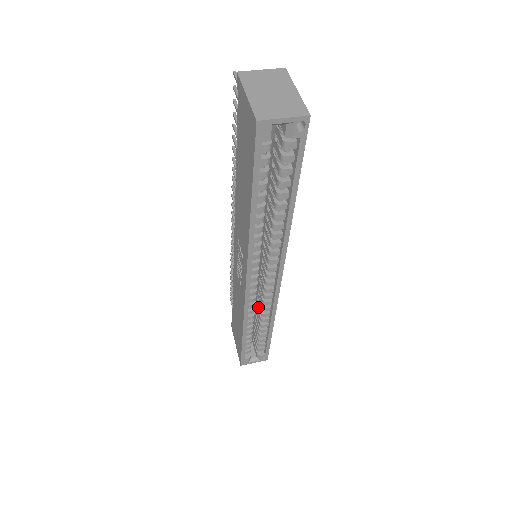
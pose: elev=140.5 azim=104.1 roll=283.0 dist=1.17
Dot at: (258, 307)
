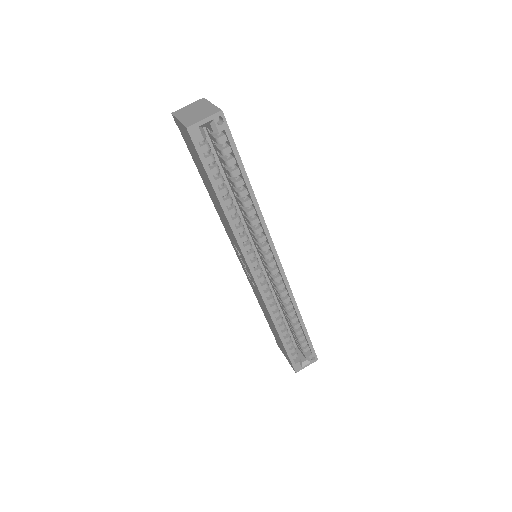
Dot at: (281, 305)
